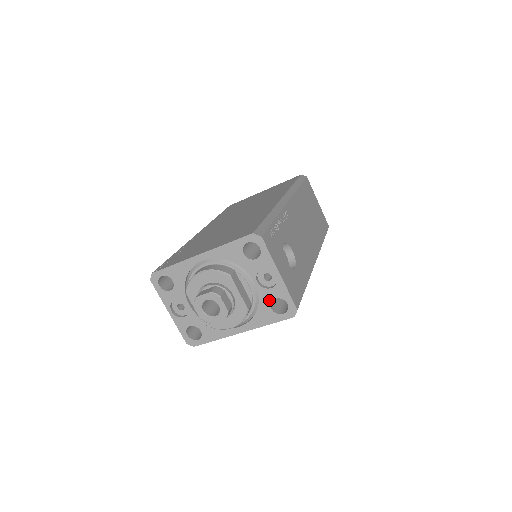
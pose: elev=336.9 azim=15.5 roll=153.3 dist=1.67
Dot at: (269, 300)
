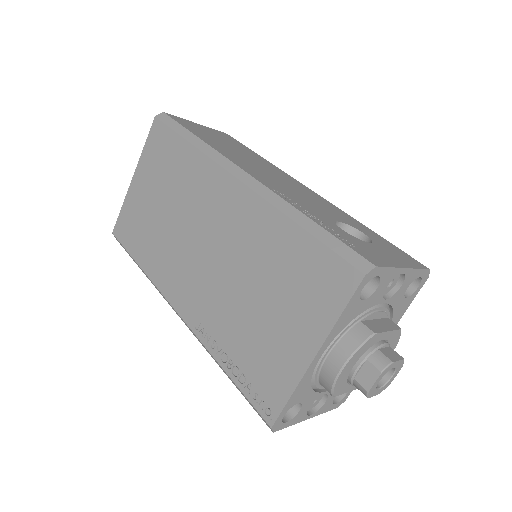
Dot at: (402, 296)
